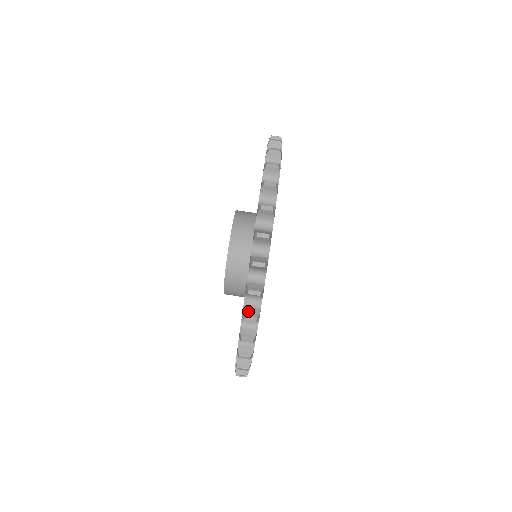
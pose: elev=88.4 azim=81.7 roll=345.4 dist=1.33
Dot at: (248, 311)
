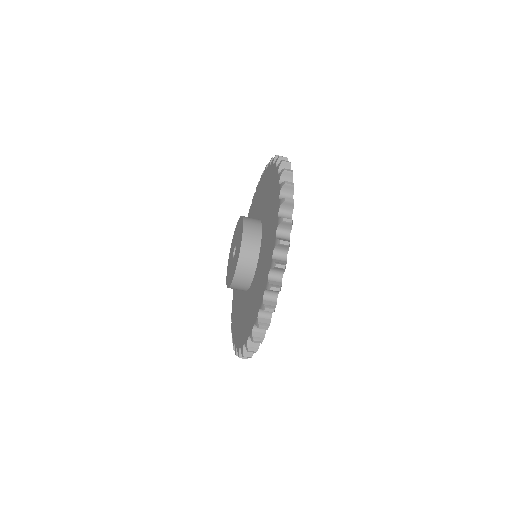
Dot at: occluded
